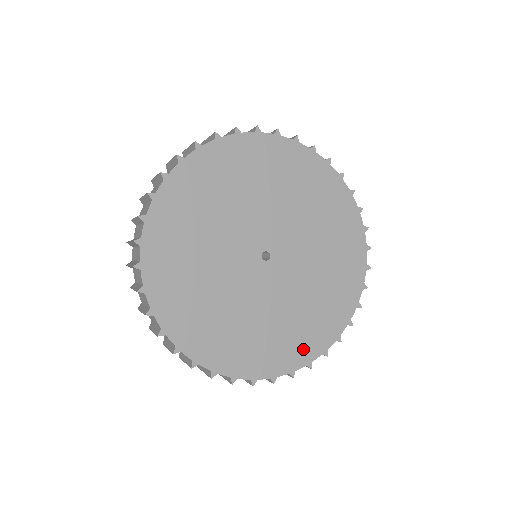
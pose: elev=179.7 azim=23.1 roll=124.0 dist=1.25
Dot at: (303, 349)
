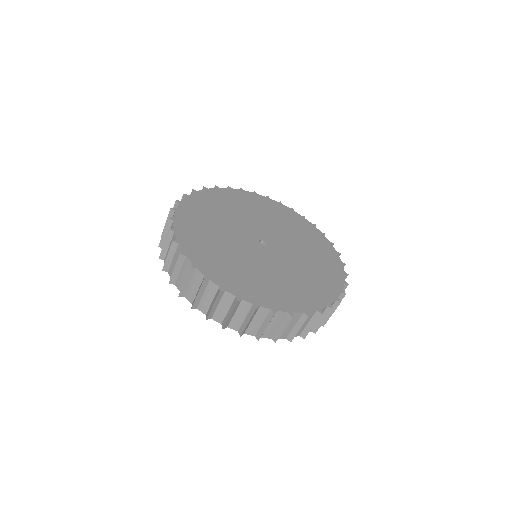
Dot at: (326, 291)
